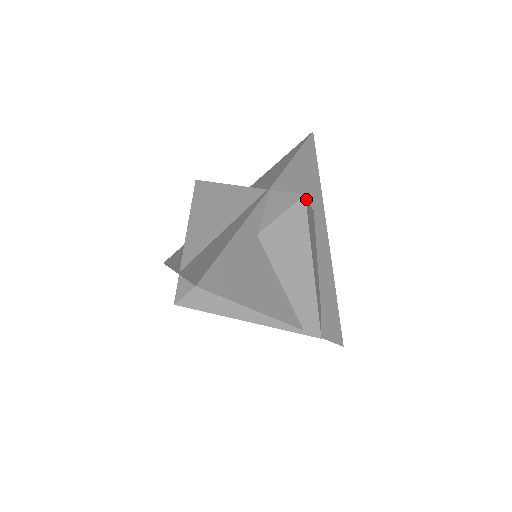
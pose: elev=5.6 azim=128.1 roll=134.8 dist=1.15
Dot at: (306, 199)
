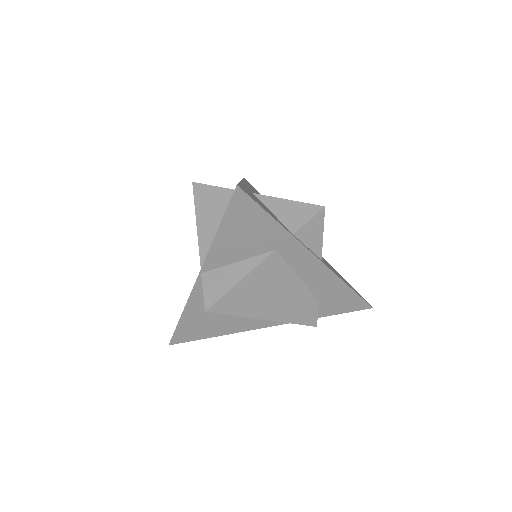
Dot at: (214, 306)
